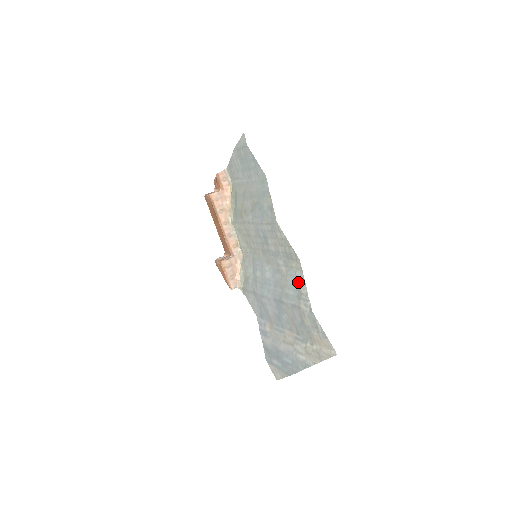
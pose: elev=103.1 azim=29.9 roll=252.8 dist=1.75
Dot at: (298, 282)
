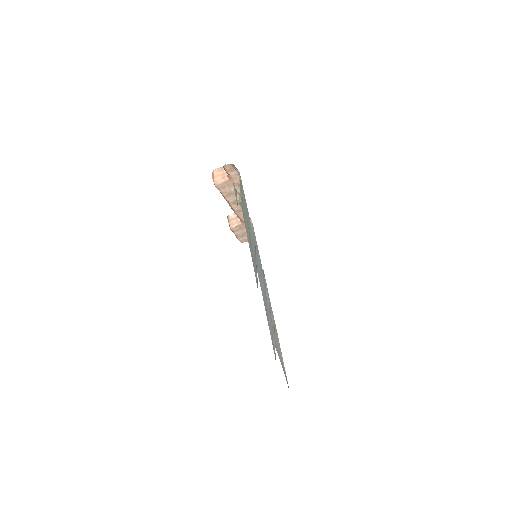
Dot at: (272, 331)
